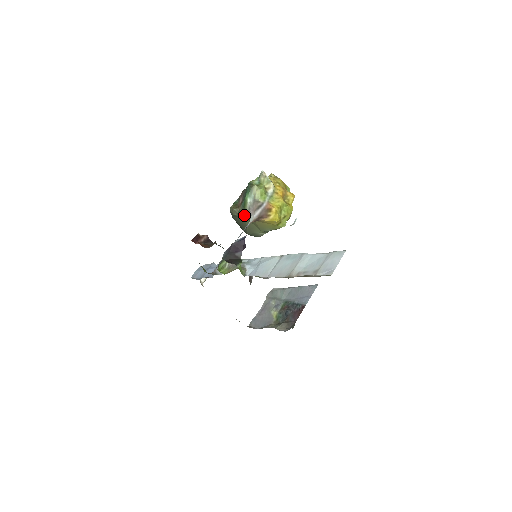
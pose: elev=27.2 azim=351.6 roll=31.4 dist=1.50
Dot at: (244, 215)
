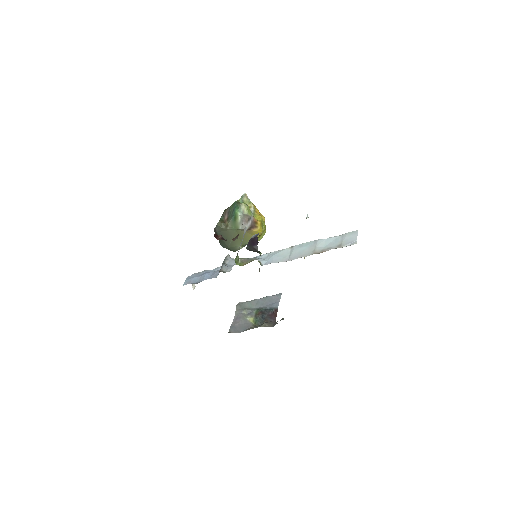
Dot at: (234, 227)
